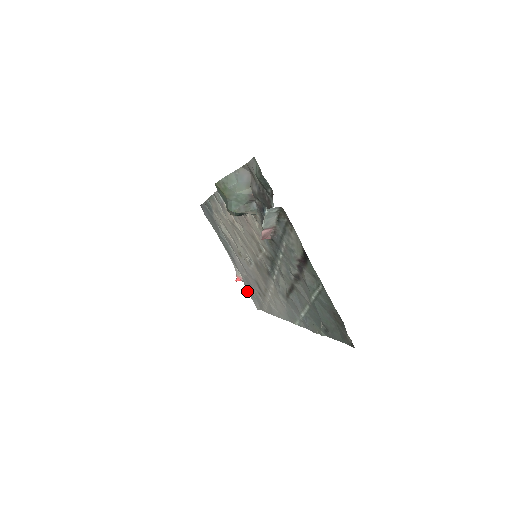
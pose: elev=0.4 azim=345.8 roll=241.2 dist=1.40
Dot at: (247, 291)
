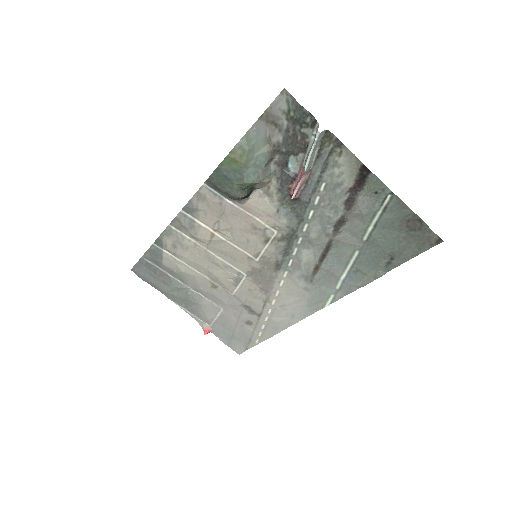
Dot at: (221, 340)
